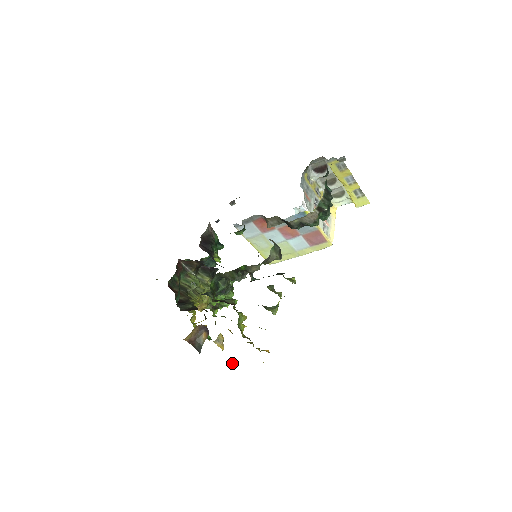
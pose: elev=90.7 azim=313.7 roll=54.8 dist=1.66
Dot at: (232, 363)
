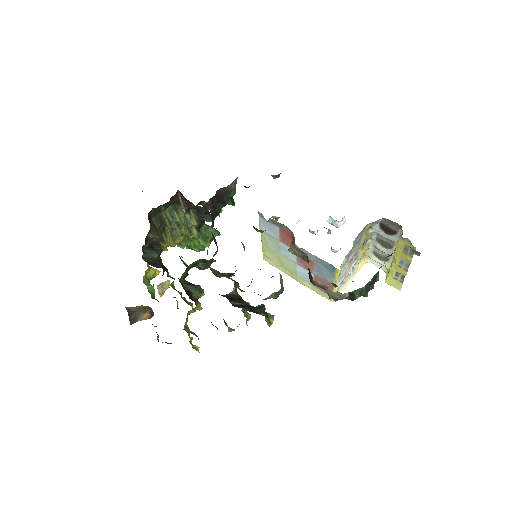
Dot at: occluded
